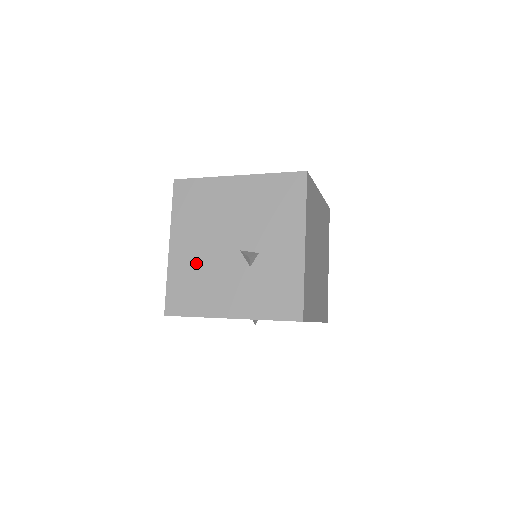
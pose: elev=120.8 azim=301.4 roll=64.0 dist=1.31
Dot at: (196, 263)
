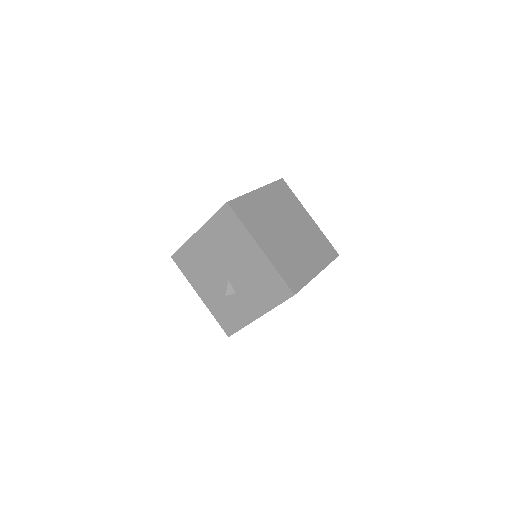
Dot at: (203, 257)
